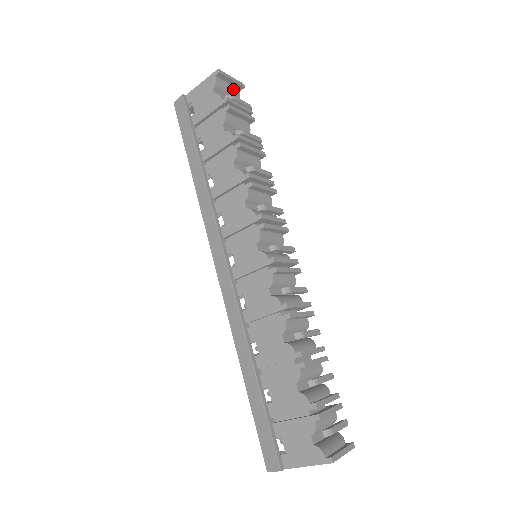
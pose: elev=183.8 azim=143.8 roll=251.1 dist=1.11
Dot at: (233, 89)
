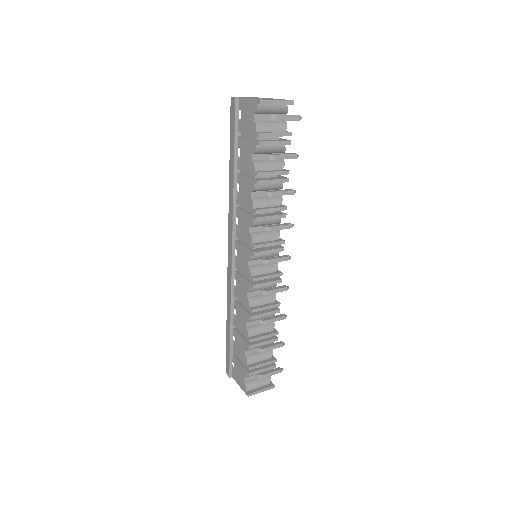
Dot at: (279, 108)
